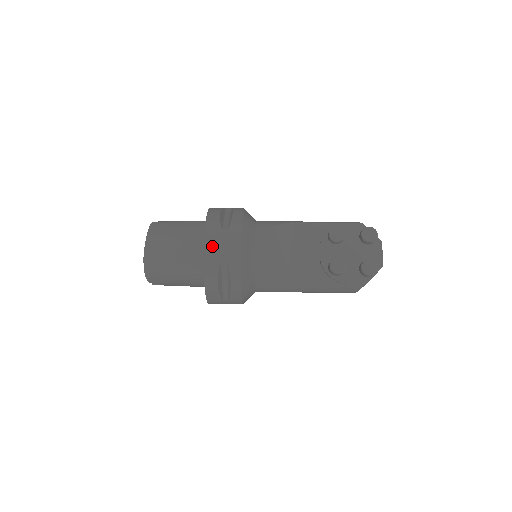
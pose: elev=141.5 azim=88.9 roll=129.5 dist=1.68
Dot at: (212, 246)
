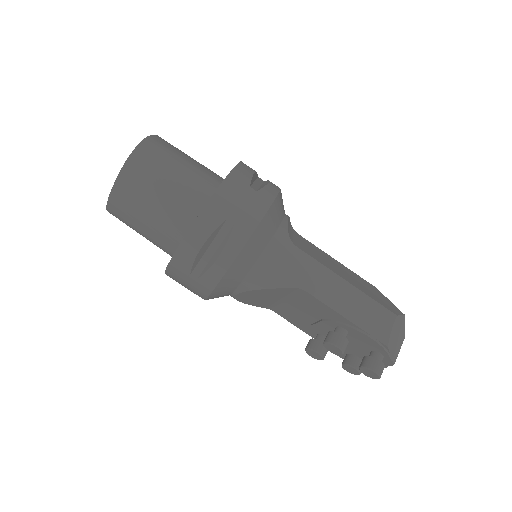
Dot at: (174, 277)
